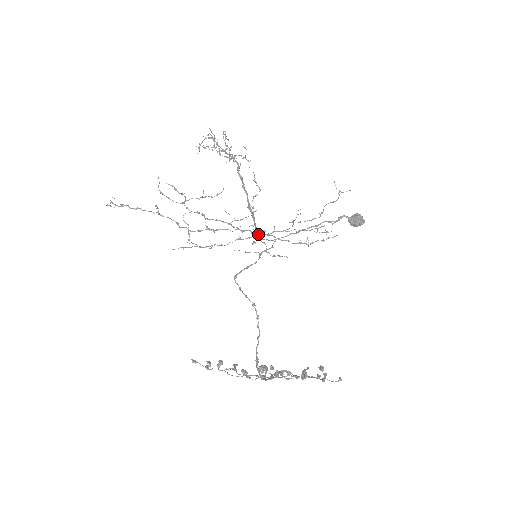
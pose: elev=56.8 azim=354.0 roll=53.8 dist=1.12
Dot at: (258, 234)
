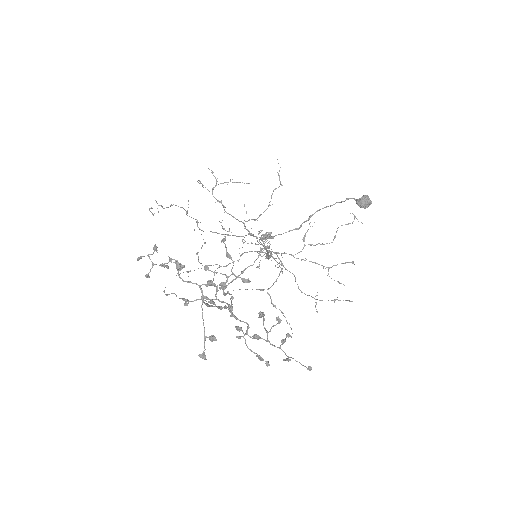
Dot at: (266, 234)
